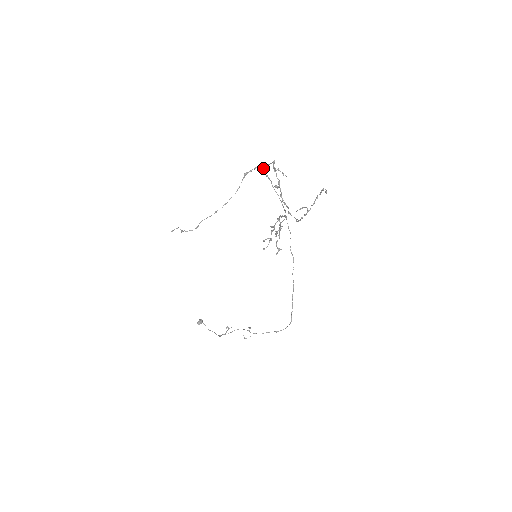
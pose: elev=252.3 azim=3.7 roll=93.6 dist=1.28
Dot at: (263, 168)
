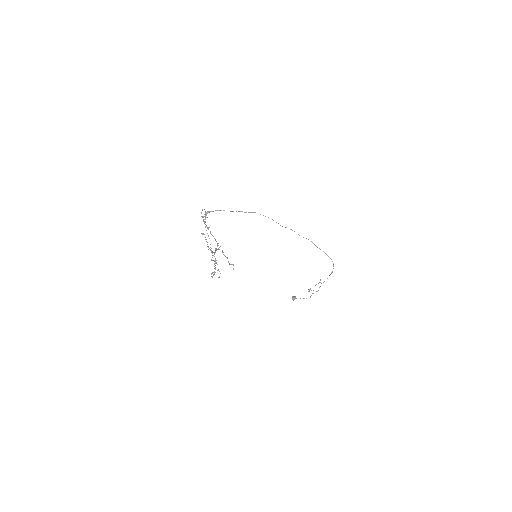
Dot at: (205, 215)
